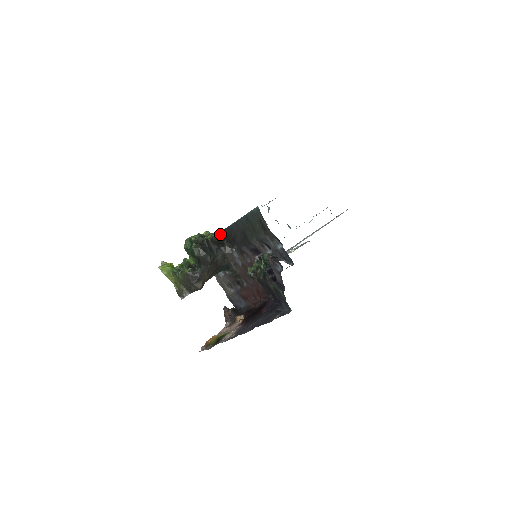
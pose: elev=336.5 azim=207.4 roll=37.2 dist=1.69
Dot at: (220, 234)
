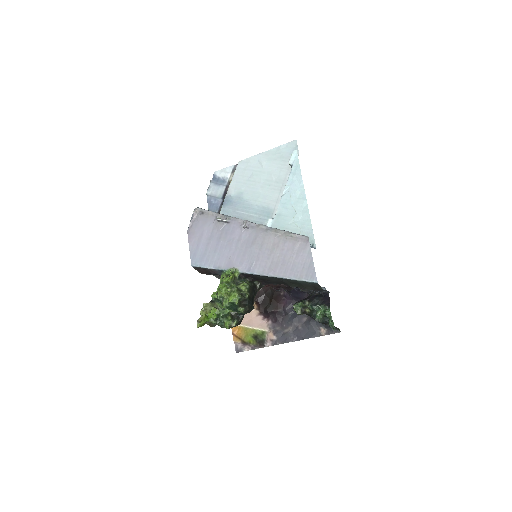
Dot at: (245, 275)
